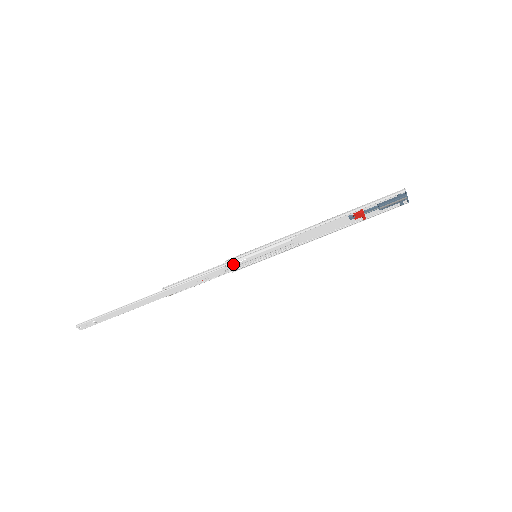
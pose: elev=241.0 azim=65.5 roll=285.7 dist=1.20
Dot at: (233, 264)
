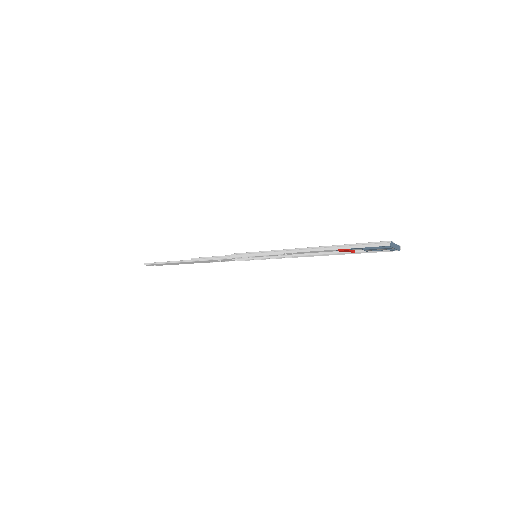
Dot at: occluded
